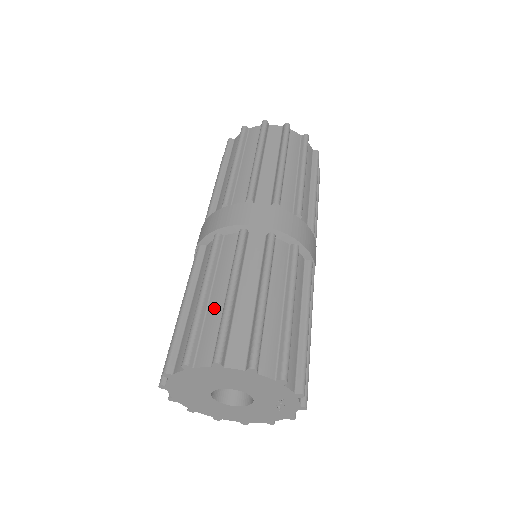
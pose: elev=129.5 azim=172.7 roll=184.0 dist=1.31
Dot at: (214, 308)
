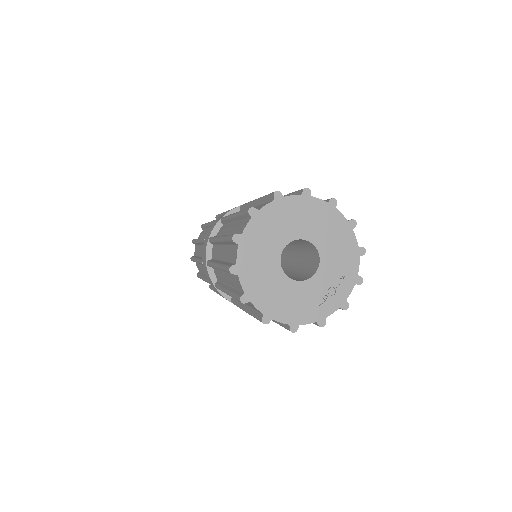
Dot at: occluded
